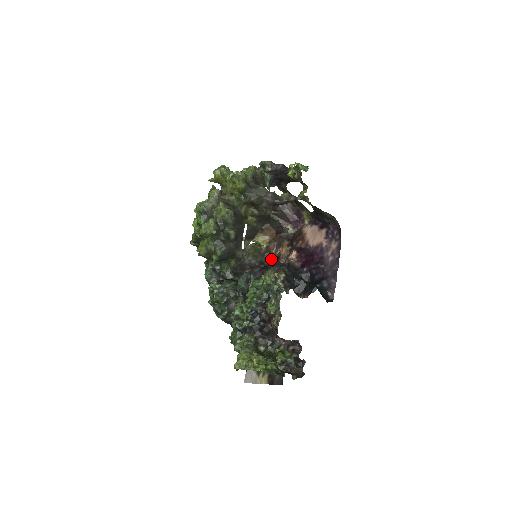
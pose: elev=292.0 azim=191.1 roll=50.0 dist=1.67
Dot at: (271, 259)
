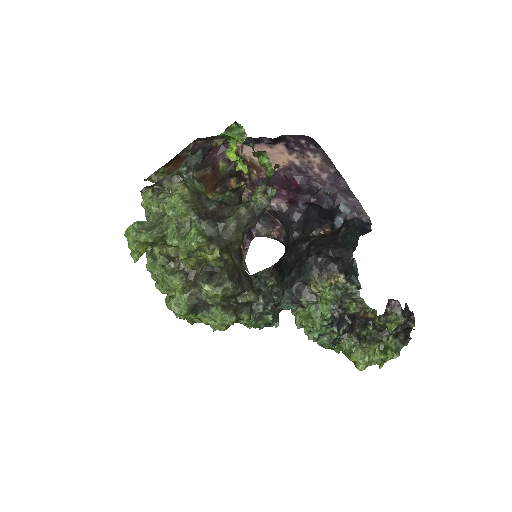
Dot at: occluded
